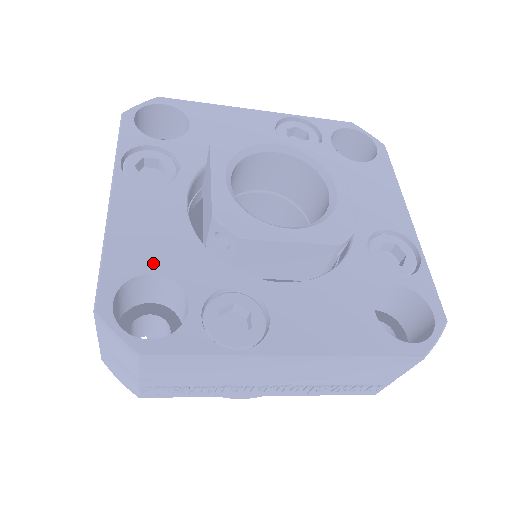
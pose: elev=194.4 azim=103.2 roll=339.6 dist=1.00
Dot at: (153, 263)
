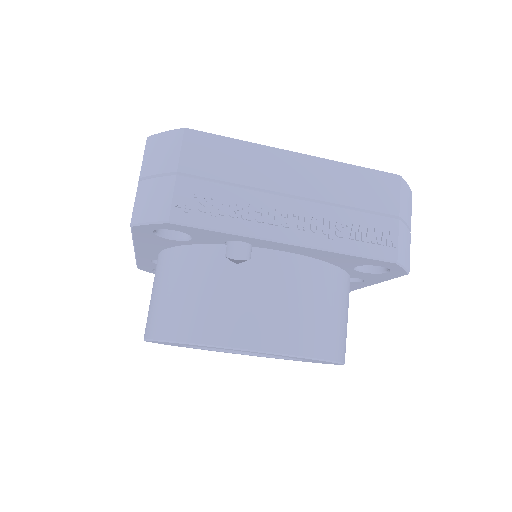
Dot at: occluded
